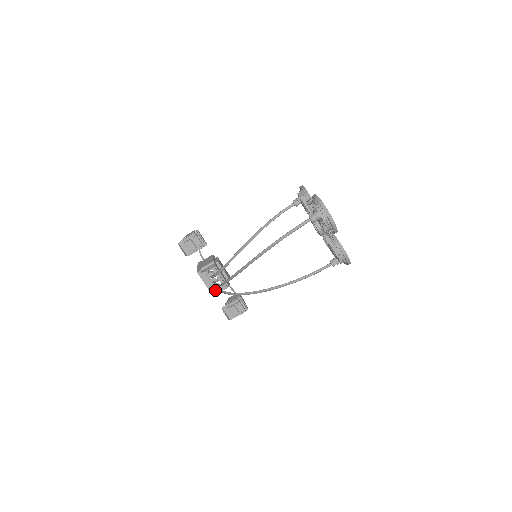
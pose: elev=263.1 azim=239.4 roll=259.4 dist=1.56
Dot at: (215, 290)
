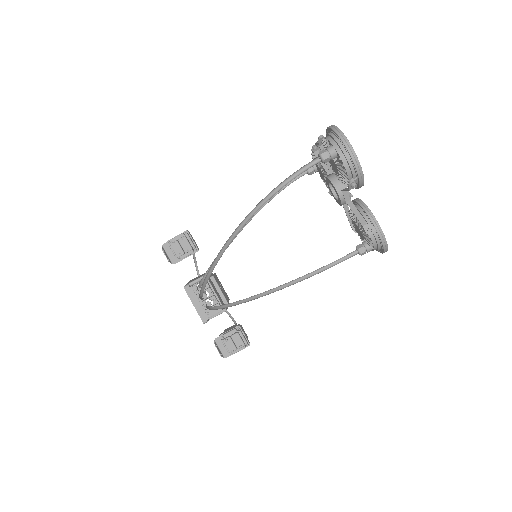
Dot at: (206, 313)
